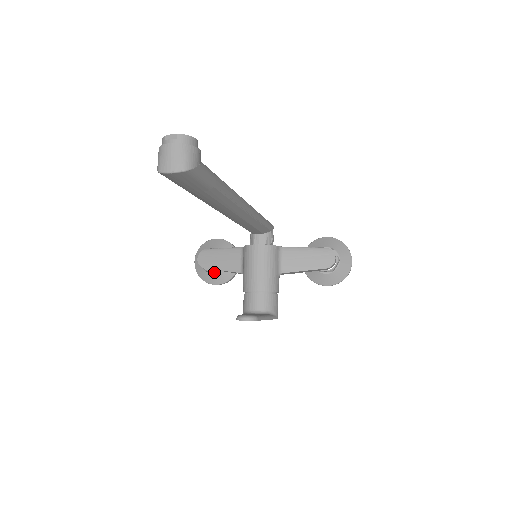
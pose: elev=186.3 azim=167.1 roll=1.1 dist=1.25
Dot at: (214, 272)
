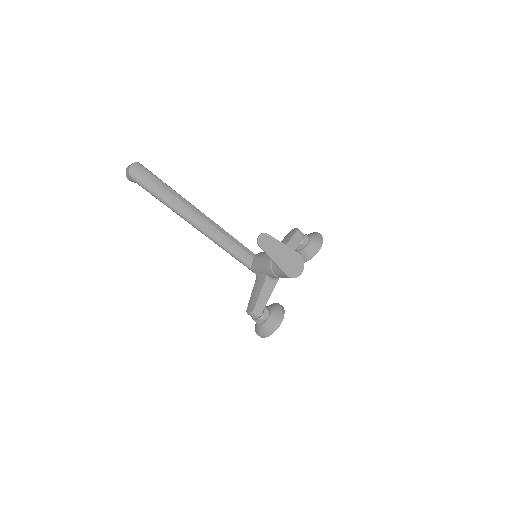
Dot at: (269, 316)
